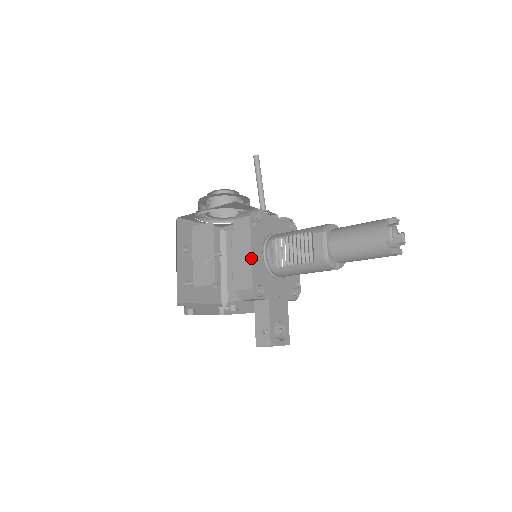
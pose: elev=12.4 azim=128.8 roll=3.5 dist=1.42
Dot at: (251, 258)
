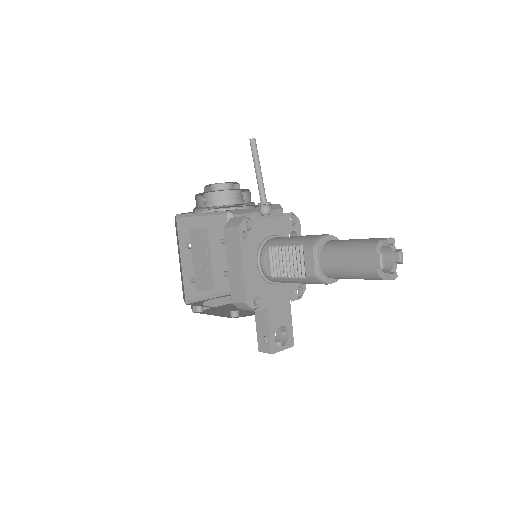
Dot at: (243, 272)
